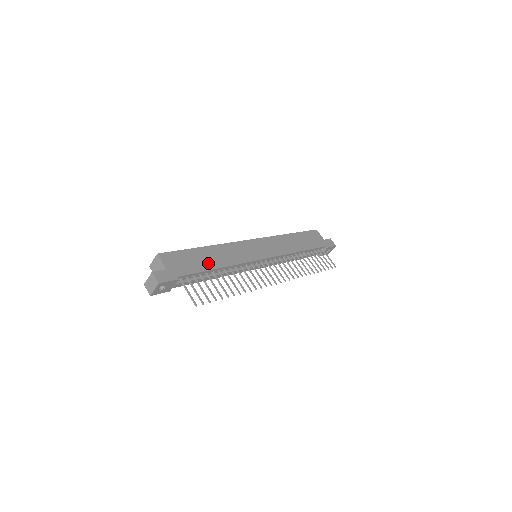
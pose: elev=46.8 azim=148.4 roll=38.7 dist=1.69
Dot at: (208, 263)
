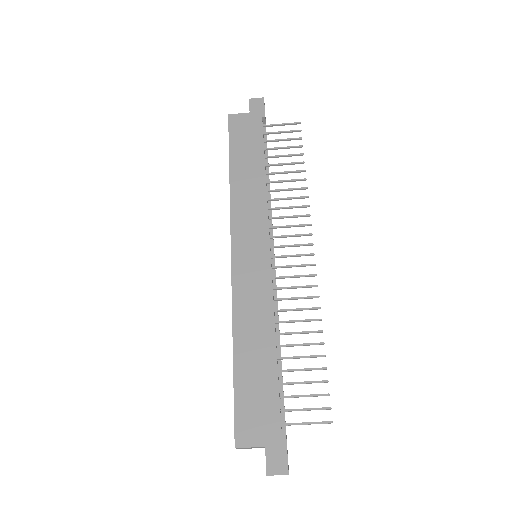
Dot at: (264, 363)
